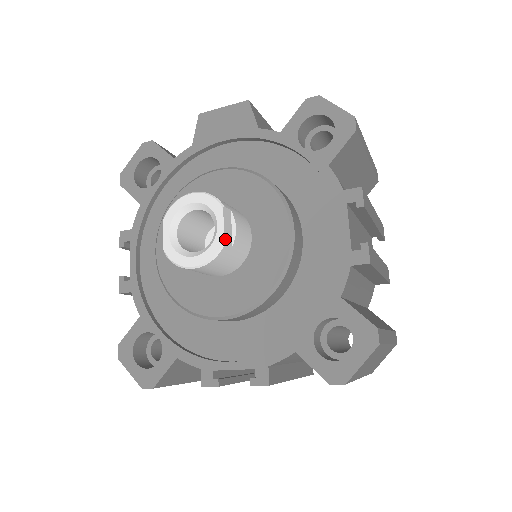
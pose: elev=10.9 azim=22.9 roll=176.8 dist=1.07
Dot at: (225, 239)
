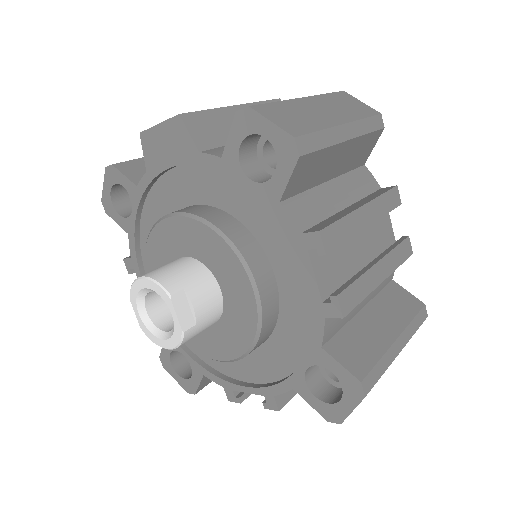
Dot at: (183, 328)
